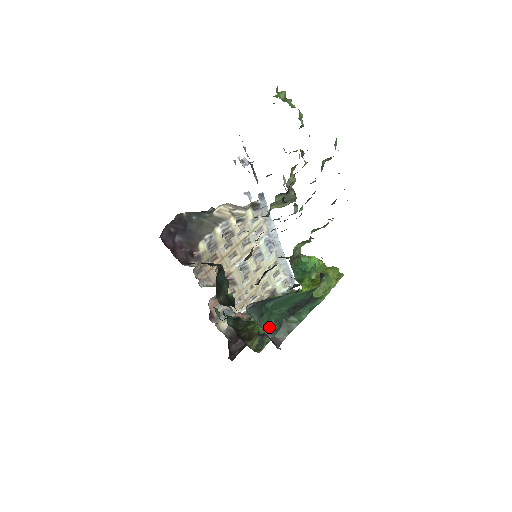
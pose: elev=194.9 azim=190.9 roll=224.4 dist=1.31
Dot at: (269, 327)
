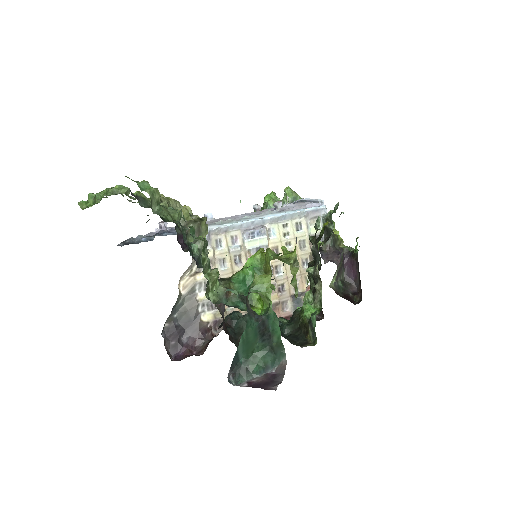
Dot at: (265, 367)
